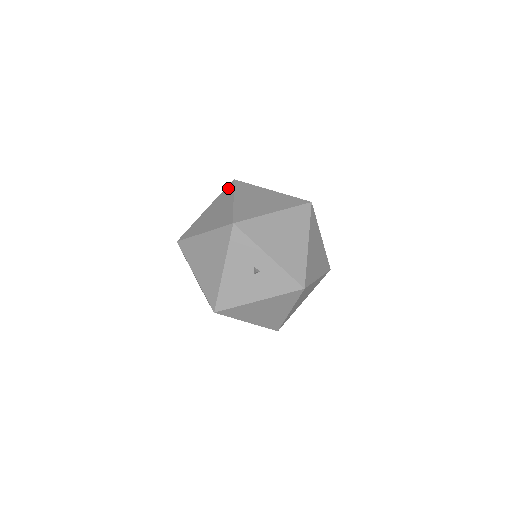
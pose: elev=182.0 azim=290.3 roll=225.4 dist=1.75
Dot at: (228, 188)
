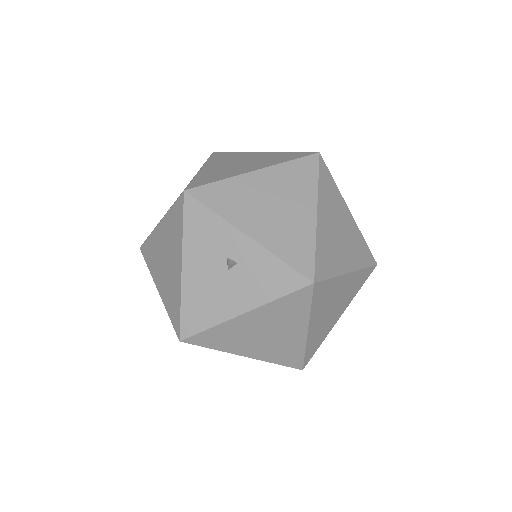
Dot at: occluded
